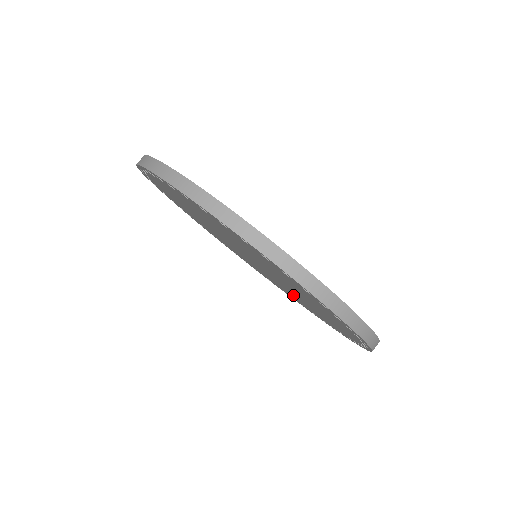
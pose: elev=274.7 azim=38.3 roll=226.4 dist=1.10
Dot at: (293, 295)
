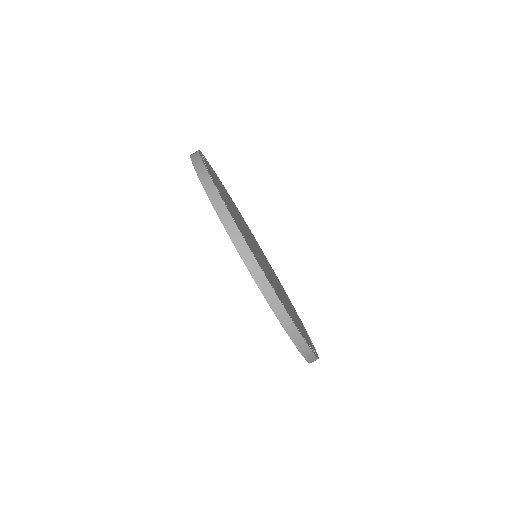
Dot at: occluded
